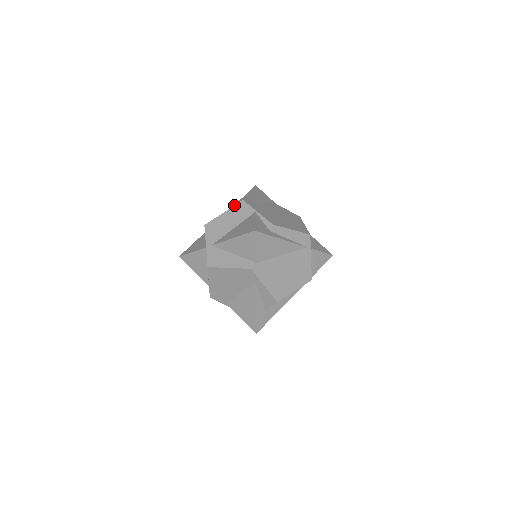
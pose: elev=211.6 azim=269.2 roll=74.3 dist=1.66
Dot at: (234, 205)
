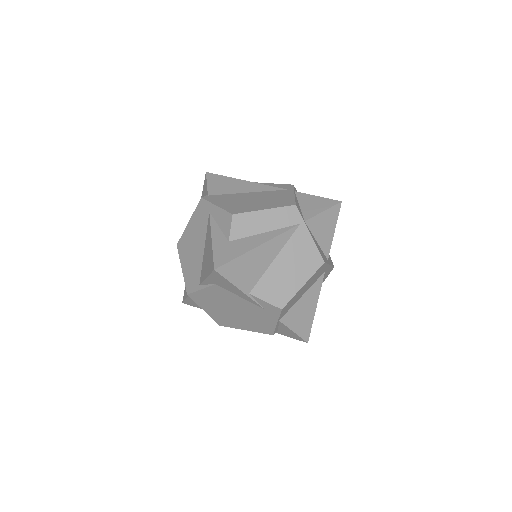
Dot at: occluded
